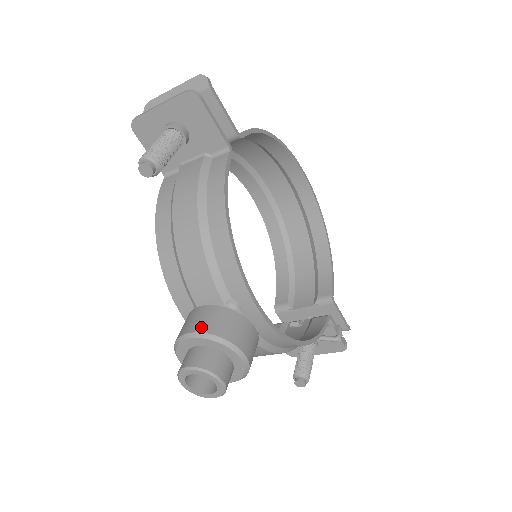
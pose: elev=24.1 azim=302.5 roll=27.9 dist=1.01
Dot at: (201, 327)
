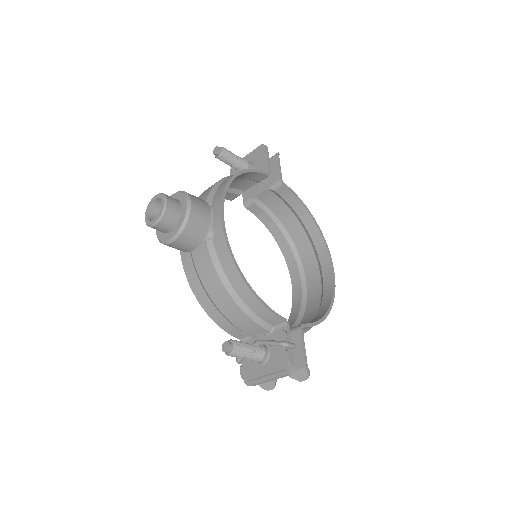
Dot at: occluded
